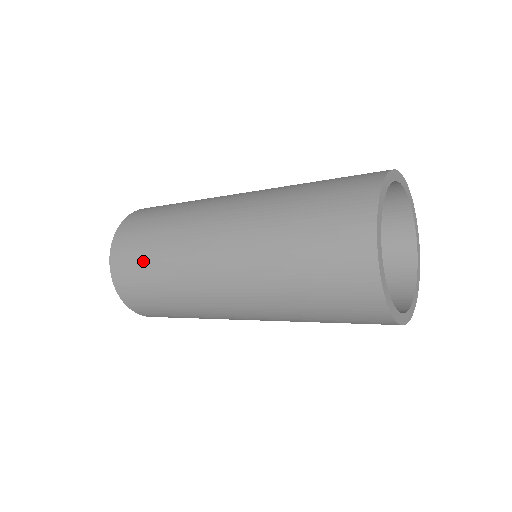
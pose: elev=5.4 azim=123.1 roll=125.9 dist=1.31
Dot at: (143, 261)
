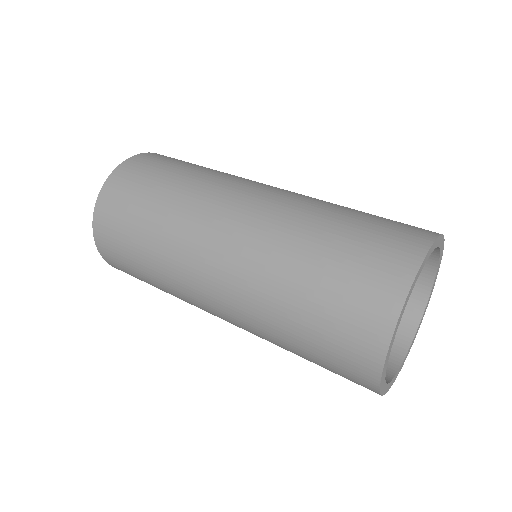
Dot at: (144, 281)
